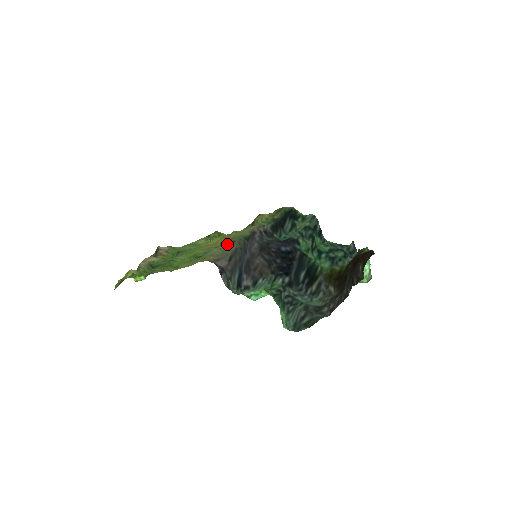
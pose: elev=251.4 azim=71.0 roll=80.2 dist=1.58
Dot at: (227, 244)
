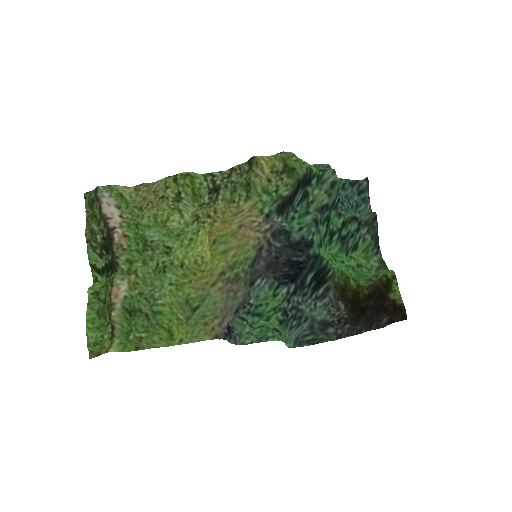
Dot at: (228, 278)
